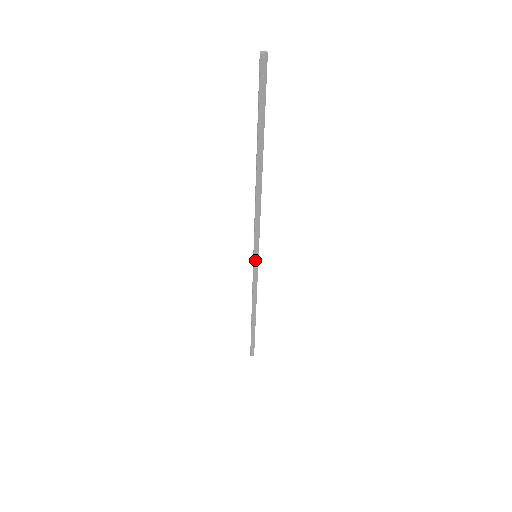
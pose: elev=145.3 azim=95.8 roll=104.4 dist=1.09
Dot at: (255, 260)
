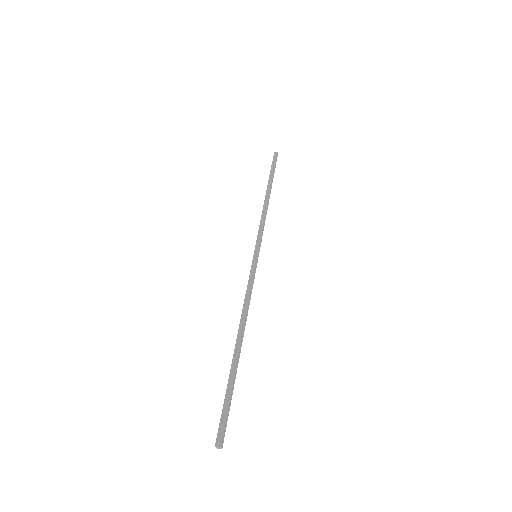
Dot at: (254, 258)
